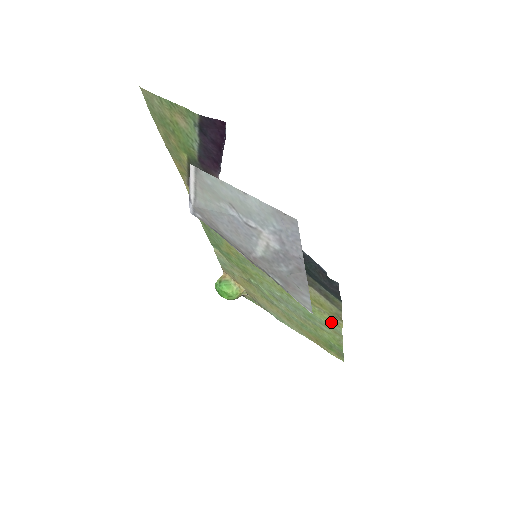
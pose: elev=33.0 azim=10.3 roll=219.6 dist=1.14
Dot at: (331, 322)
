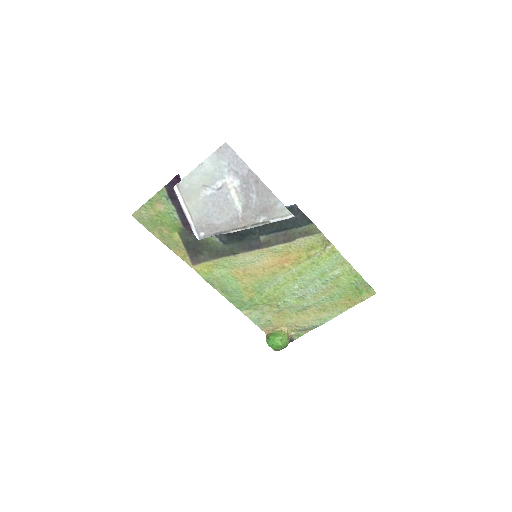
Dot at: (330, 256)
